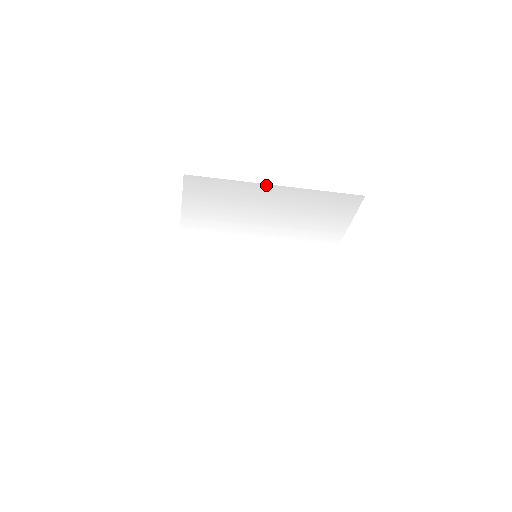
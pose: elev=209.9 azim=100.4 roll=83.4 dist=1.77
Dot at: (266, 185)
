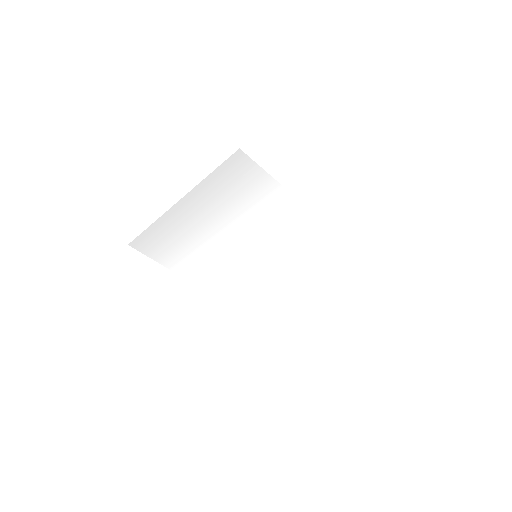
Dot at: (173, 208)
